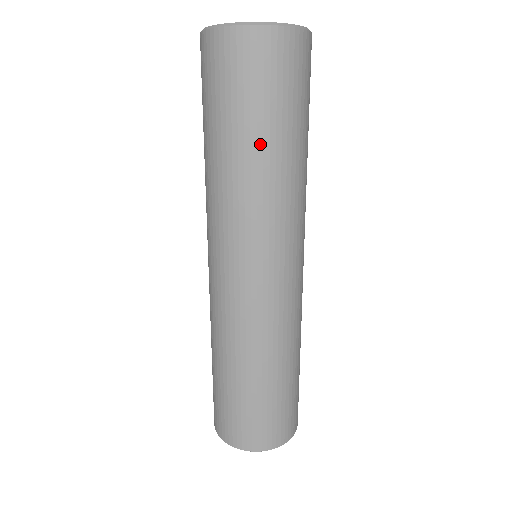
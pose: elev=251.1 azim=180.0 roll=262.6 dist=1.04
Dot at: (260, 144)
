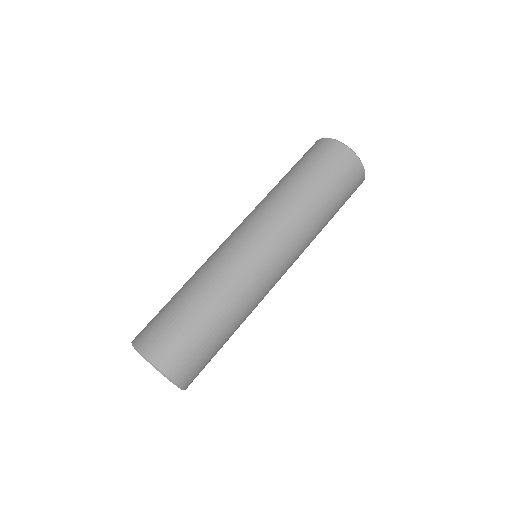
Dot at: (286, 178)
